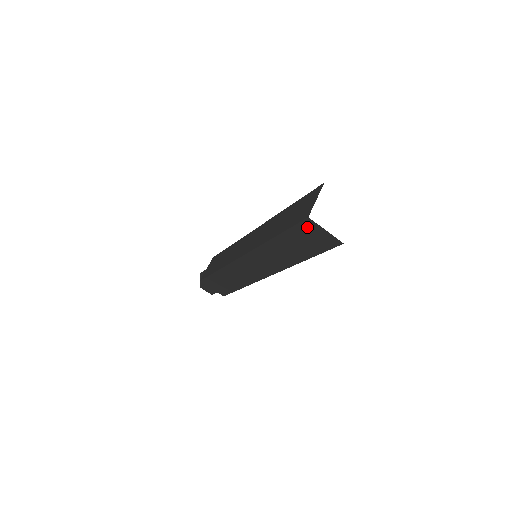
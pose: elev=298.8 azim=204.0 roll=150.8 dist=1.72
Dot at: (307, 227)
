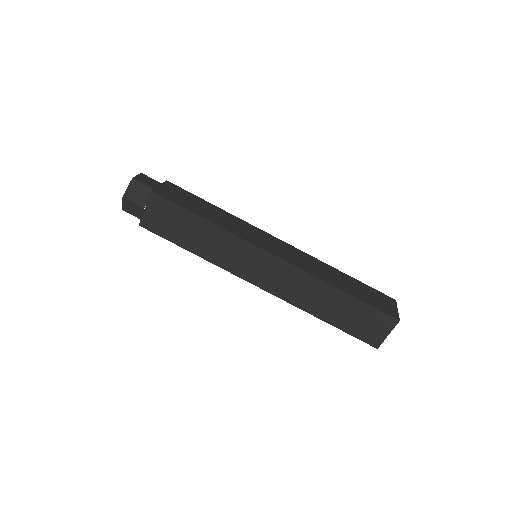
Dot at: occluded
